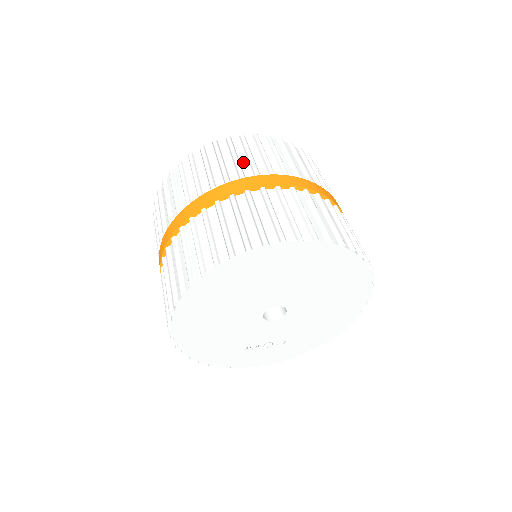
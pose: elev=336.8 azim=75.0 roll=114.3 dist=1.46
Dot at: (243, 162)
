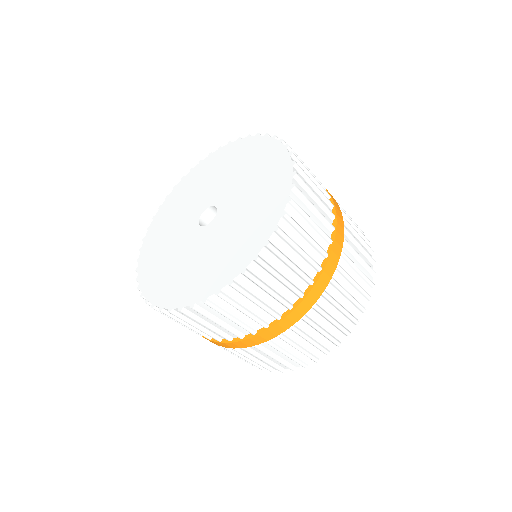
Dot at: (307, 250)
